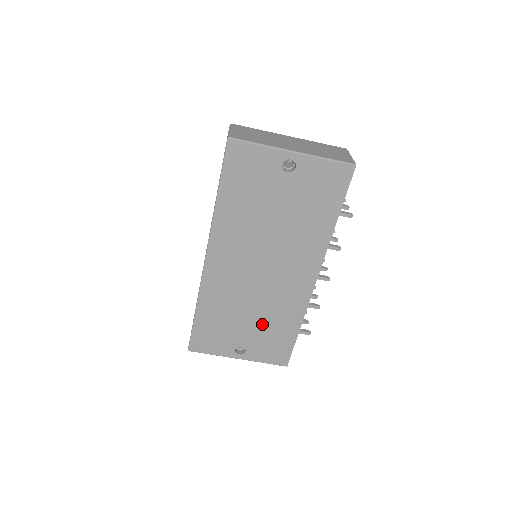
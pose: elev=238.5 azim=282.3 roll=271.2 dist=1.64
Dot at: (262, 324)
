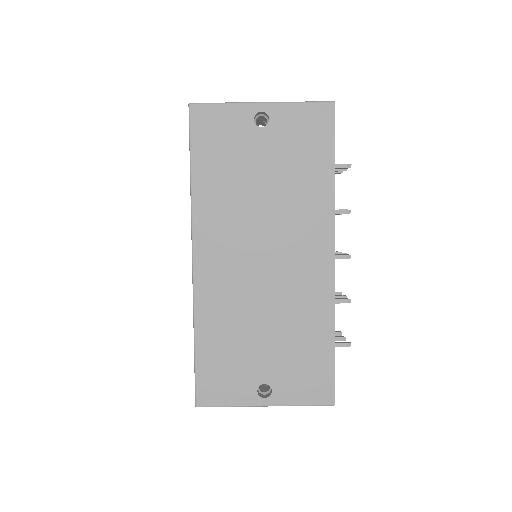
Dot at: (283, 341)
